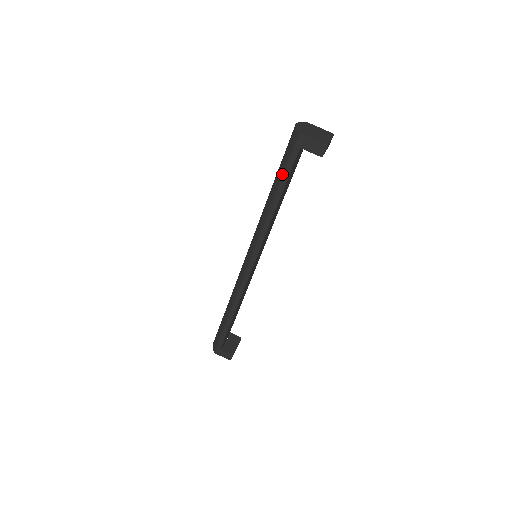
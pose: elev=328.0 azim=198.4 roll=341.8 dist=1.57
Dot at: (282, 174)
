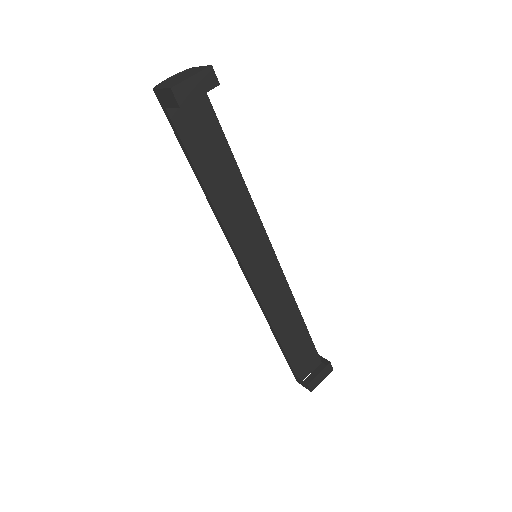
Dot at: (182, 148)
